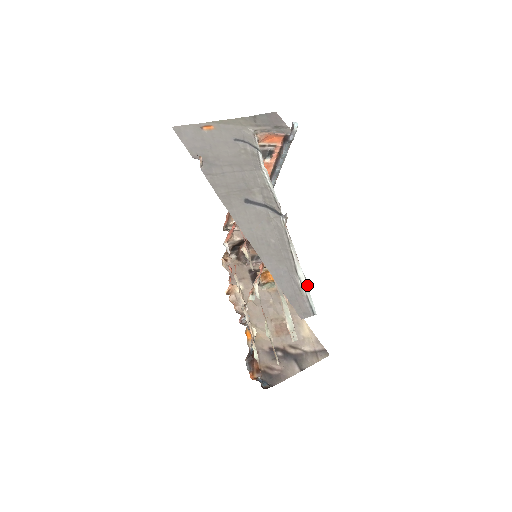
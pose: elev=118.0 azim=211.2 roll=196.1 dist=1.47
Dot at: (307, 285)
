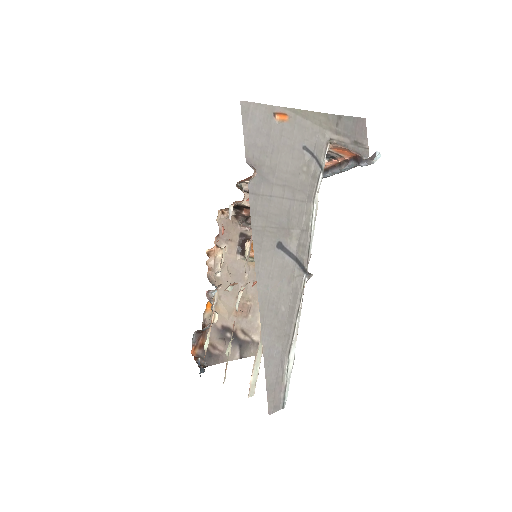
Dot at: occluded
